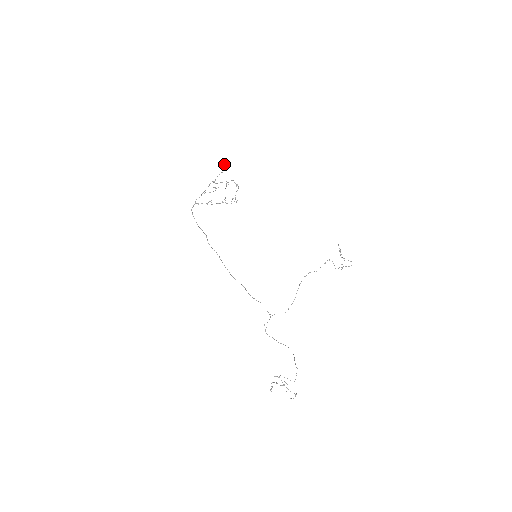
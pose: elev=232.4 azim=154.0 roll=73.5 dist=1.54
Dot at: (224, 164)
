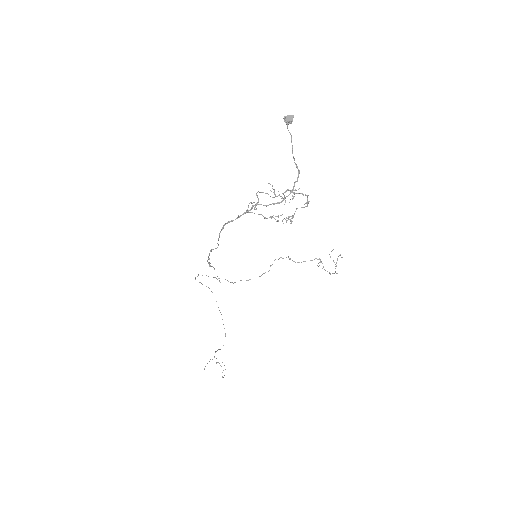
Dot at: occluded
